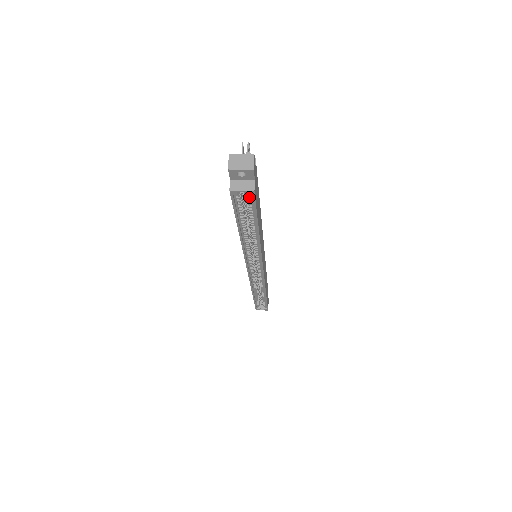
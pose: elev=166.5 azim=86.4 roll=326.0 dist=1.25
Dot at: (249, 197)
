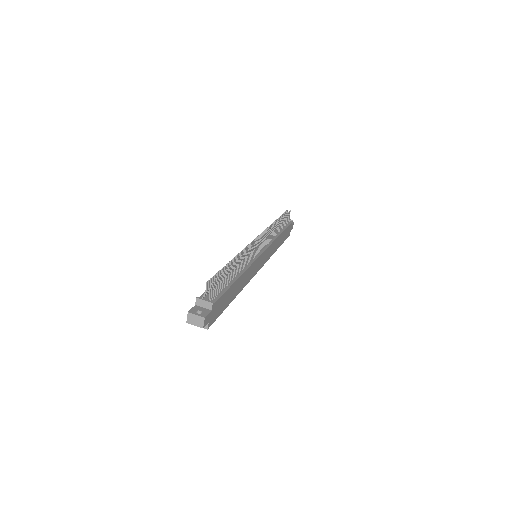
Dot at: occluded
